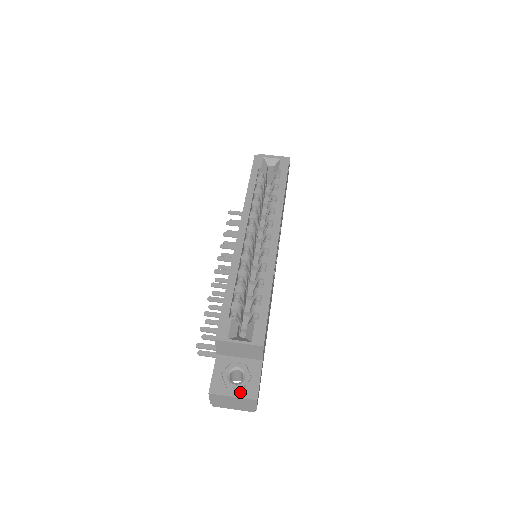
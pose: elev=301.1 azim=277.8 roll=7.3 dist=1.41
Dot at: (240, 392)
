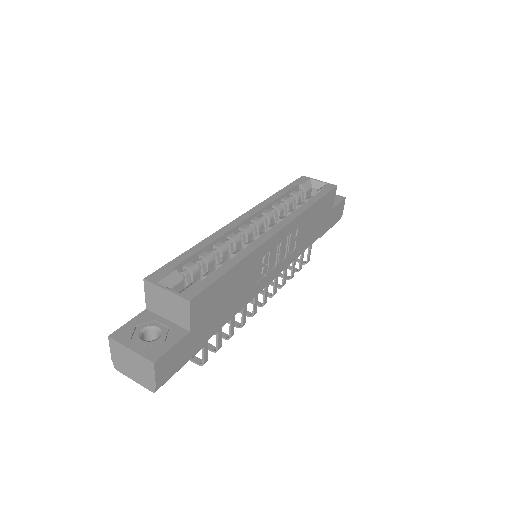
Dot at: (142, 348)
